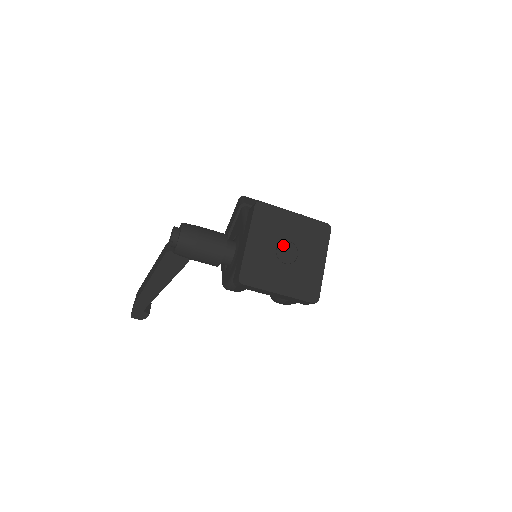
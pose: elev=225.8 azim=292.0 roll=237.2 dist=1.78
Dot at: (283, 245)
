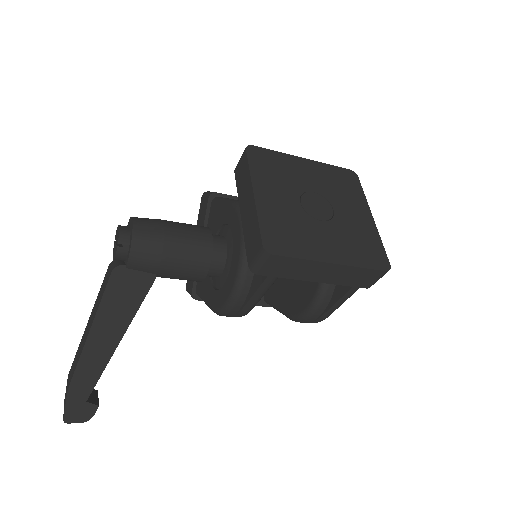
Dot at: (307, 197)
